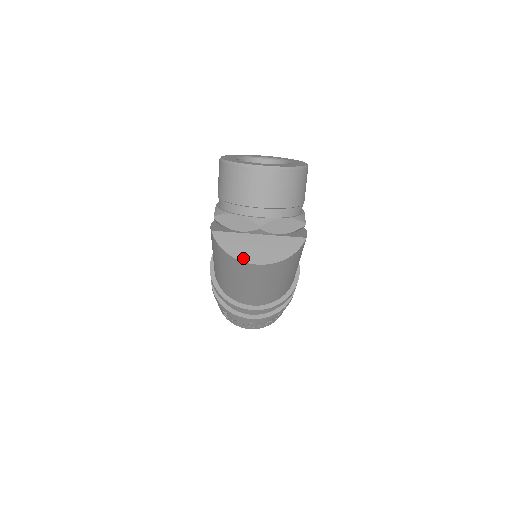
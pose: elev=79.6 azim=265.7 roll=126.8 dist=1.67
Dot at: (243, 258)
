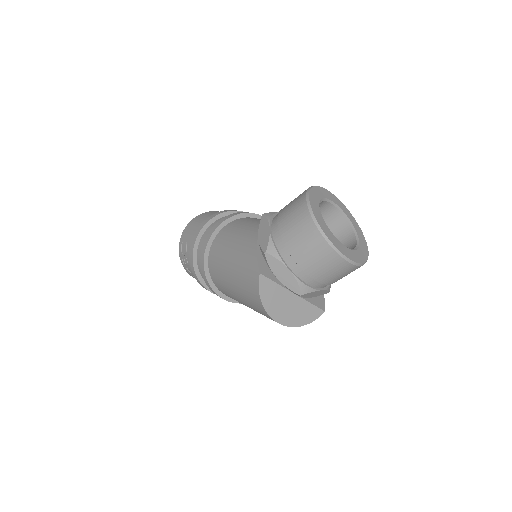
Dot at: (272, 313)
